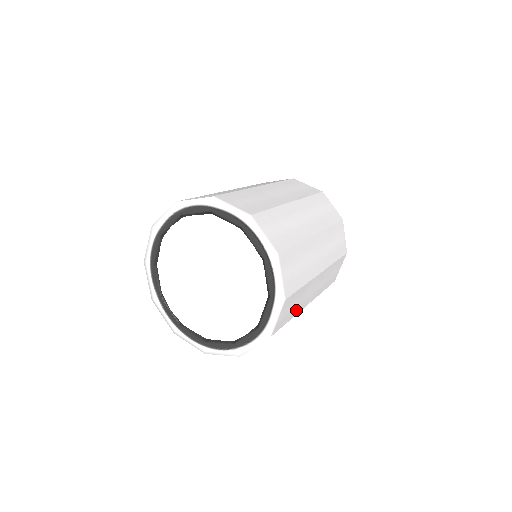
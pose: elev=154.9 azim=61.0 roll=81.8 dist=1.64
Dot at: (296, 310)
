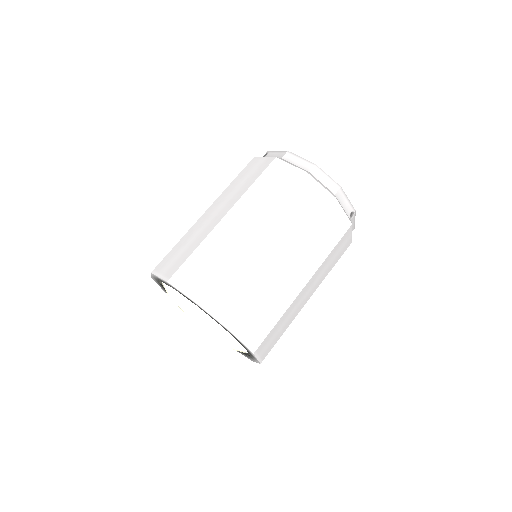
Dot at: occluded
